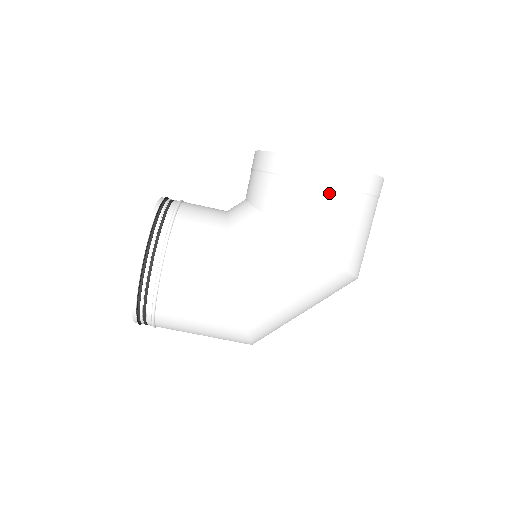
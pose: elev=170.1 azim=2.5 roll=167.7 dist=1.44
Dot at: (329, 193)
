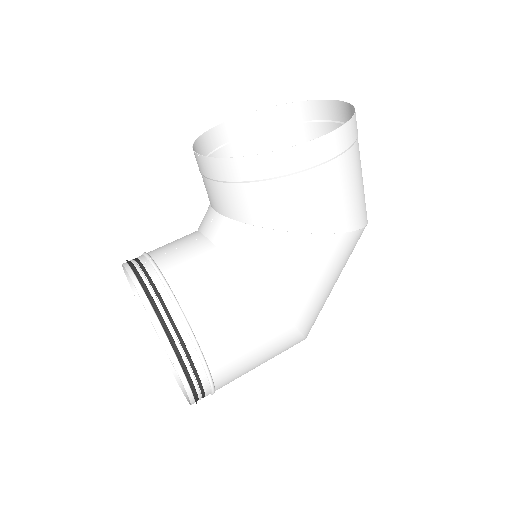
Dot at: (328, 170)
